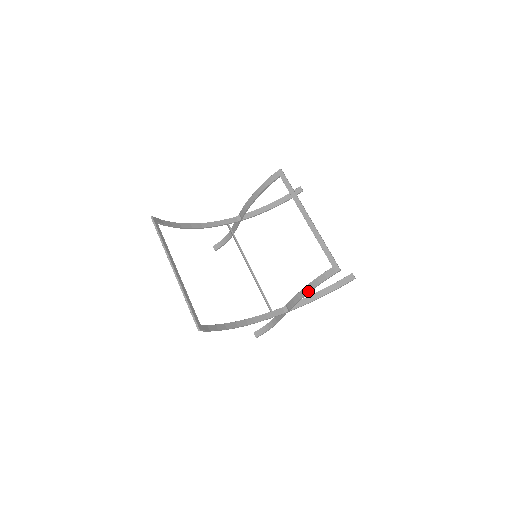
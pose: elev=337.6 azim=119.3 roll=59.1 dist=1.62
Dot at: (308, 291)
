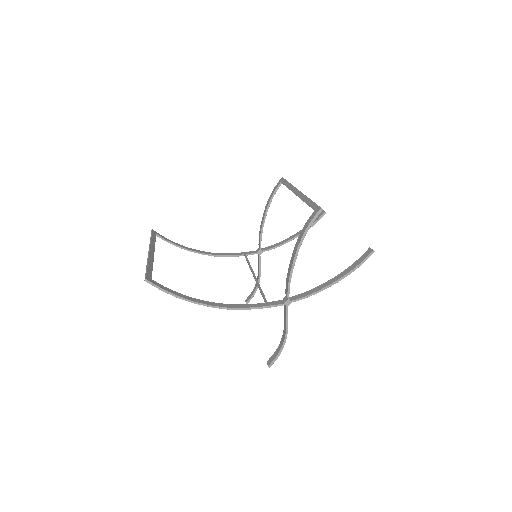
Dot at: (295, 252)
